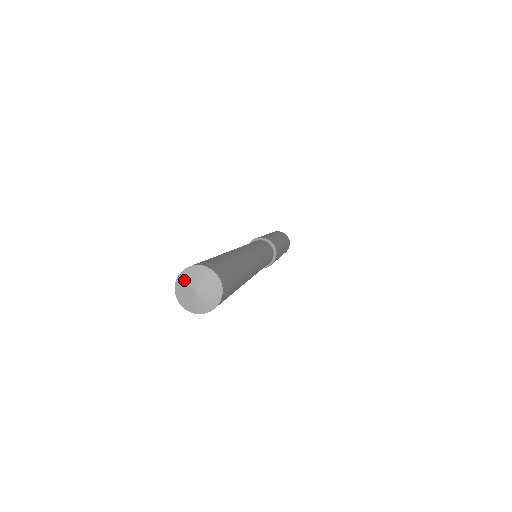
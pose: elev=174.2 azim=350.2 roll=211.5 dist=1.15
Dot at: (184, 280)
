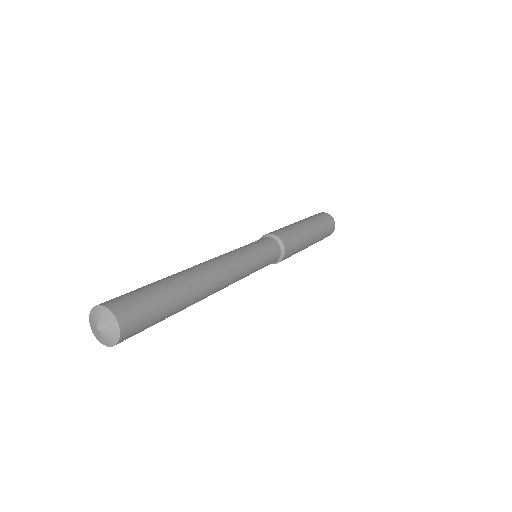
Dot at: (92, 320)
